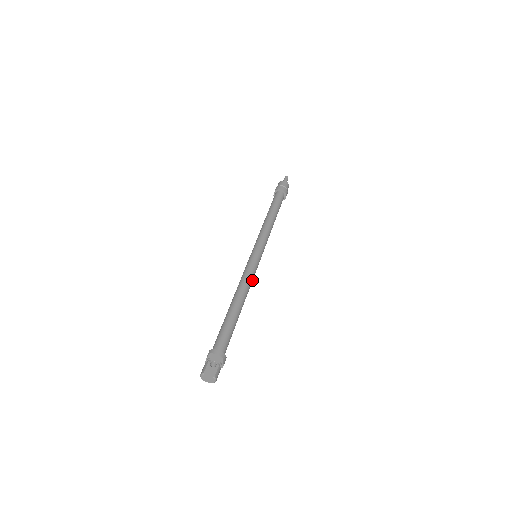
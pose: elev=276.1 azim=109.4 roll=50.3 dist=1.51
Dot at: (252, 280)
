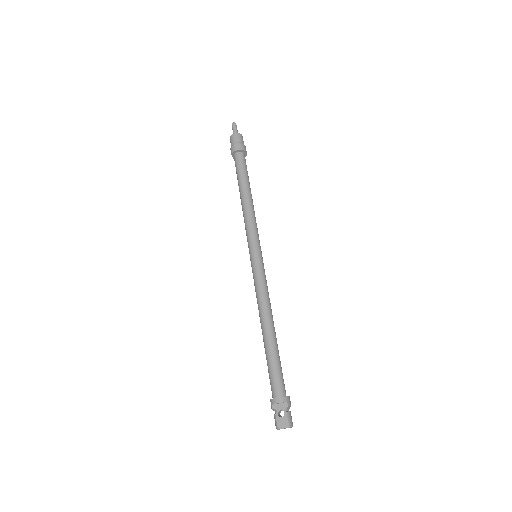
Dot at: (267, 290)
